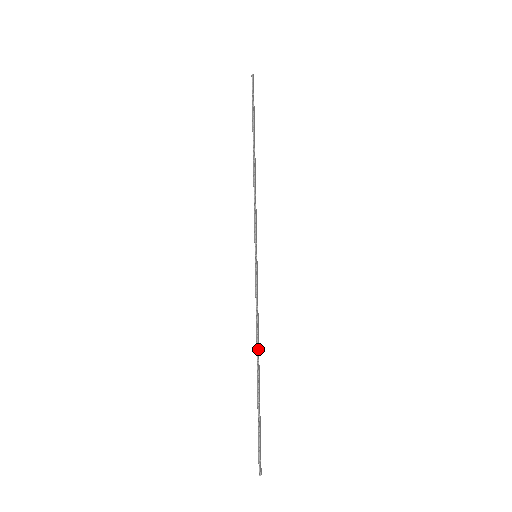
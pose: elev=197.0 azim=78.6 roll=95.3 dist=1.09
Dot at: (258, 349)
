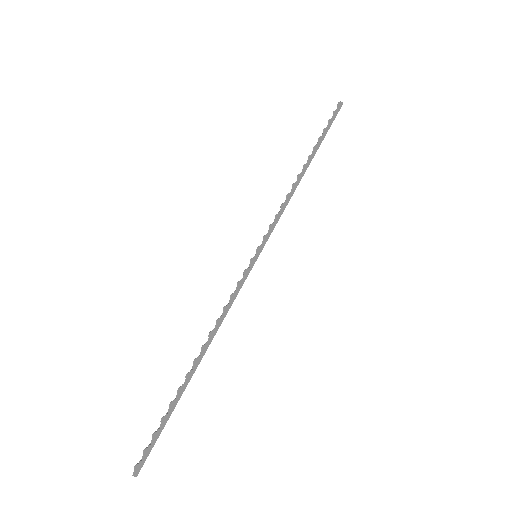
Dot at: (207, 344)
